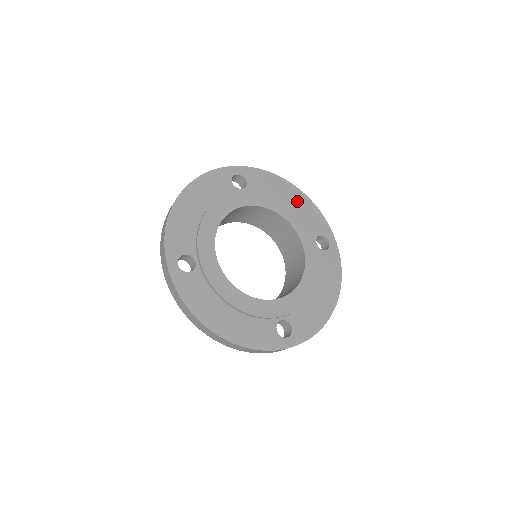
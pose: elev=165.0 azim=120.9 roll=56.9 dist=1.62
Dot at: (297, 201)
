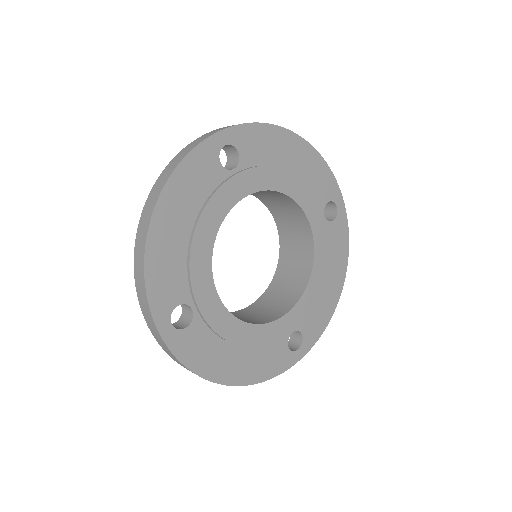
Dot at: (302, 160)
